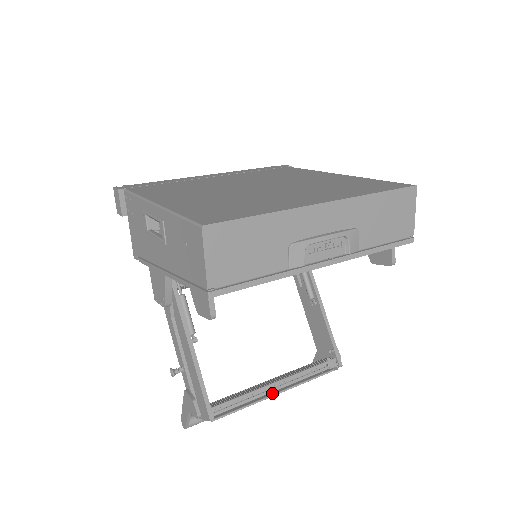
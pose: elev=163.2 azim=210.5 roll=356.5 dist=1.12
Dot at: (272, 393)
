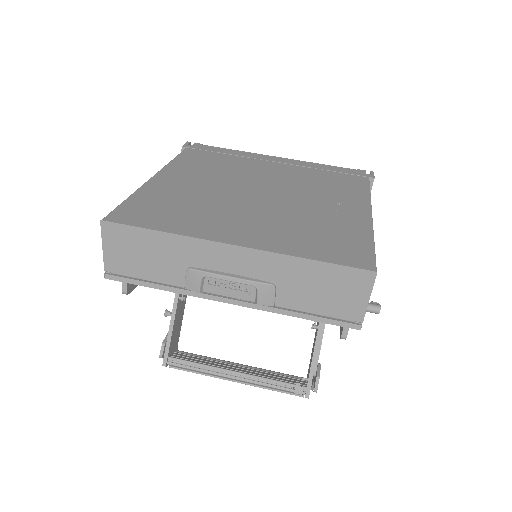
Dot at: occluded
